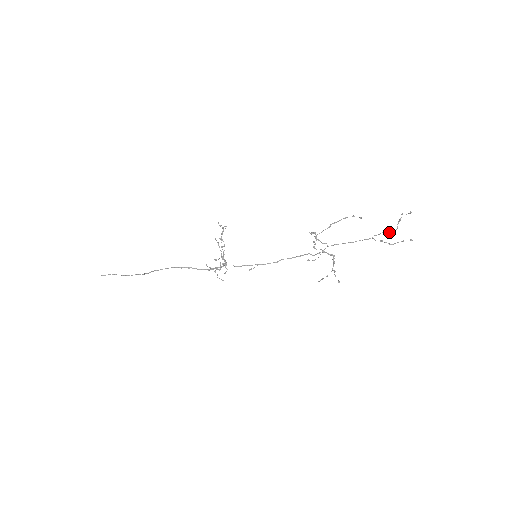
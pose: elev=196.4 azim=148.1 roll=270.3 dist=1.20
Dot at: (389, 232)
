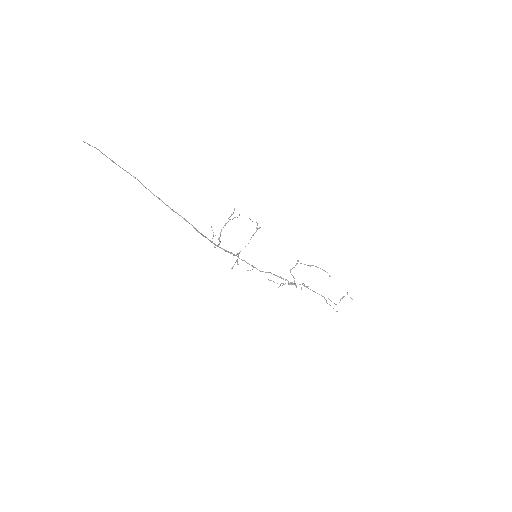
Dot at: occluded
